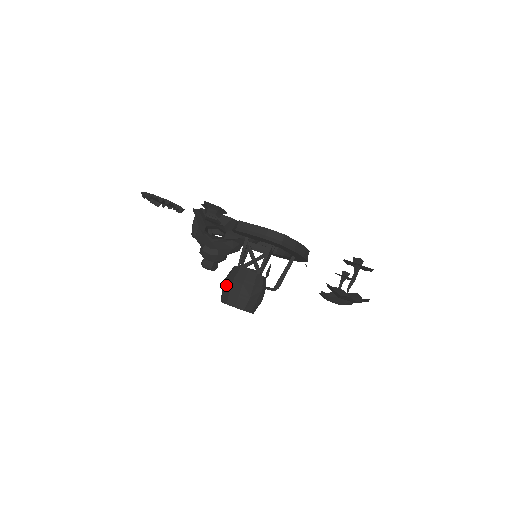
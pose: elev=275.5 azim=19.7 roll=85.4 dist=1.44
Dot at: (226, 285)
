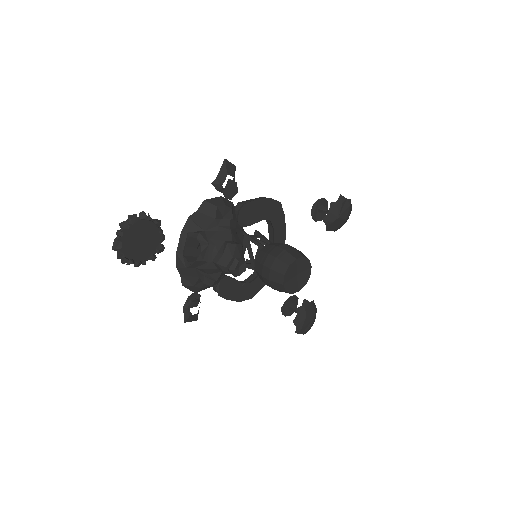
Dot at: (276, 253)
